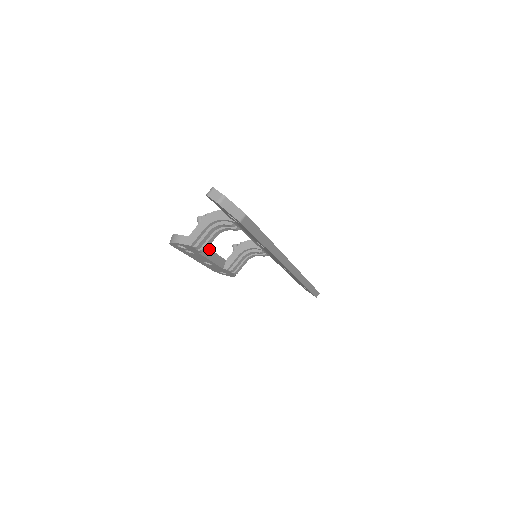
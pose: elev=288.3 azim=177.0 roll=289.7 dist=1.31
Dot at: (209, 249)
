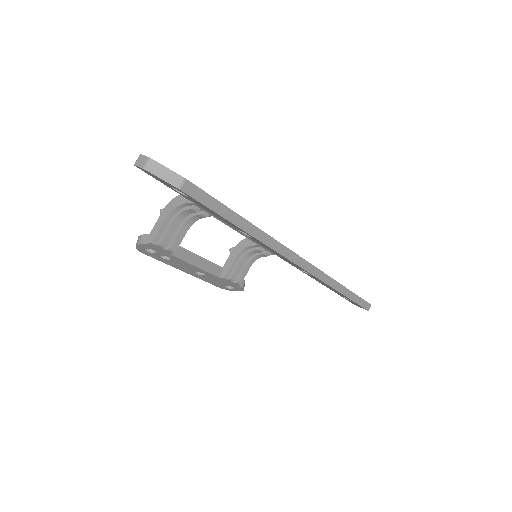
Dot at: (189, 252)
